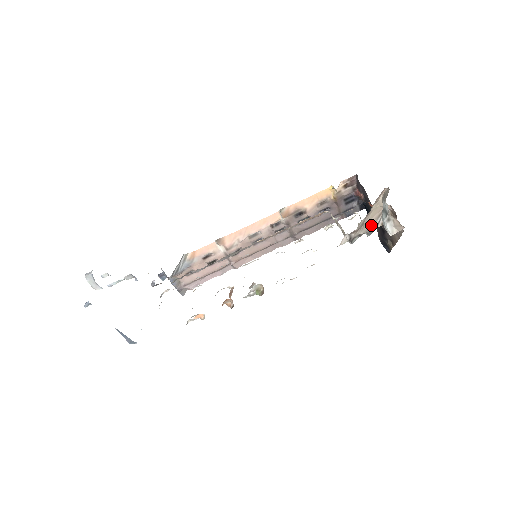
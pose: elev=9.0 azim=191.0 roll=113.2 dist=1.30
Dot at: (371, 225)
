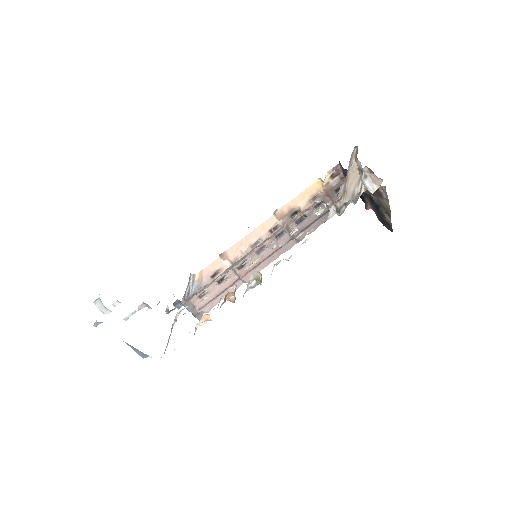
Dot at: (354, 191)
